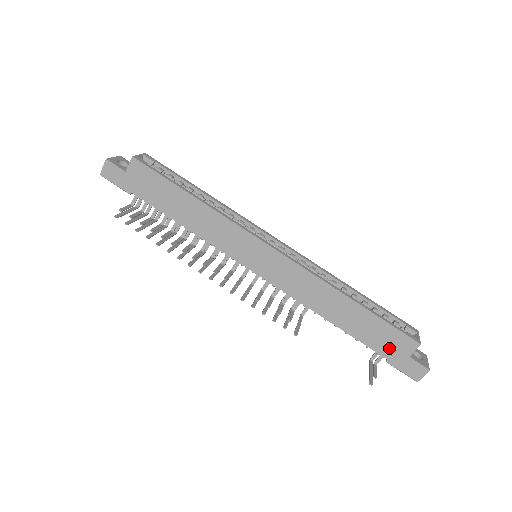
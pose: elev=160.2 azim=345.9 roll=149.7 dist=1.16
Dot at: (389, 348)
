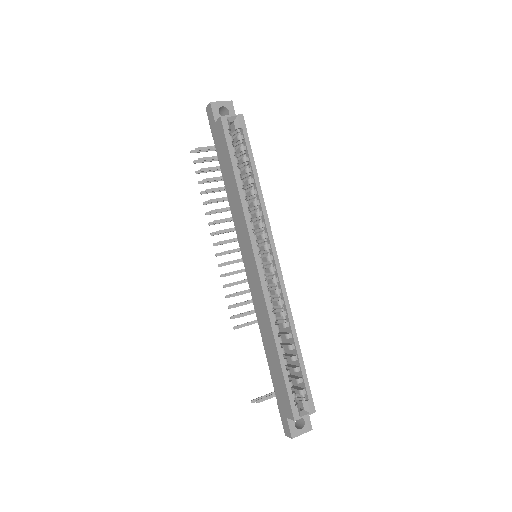
Dot at: (281, 399)
